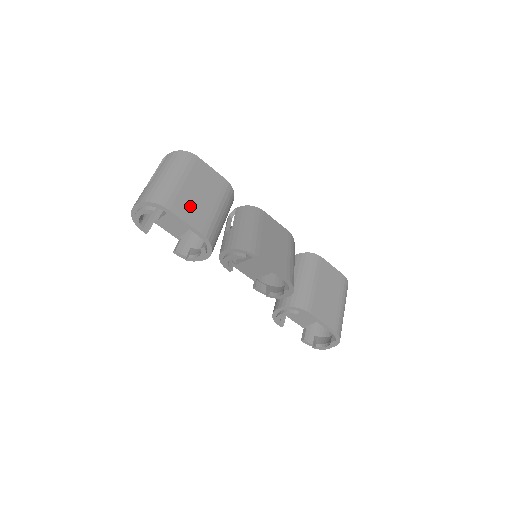
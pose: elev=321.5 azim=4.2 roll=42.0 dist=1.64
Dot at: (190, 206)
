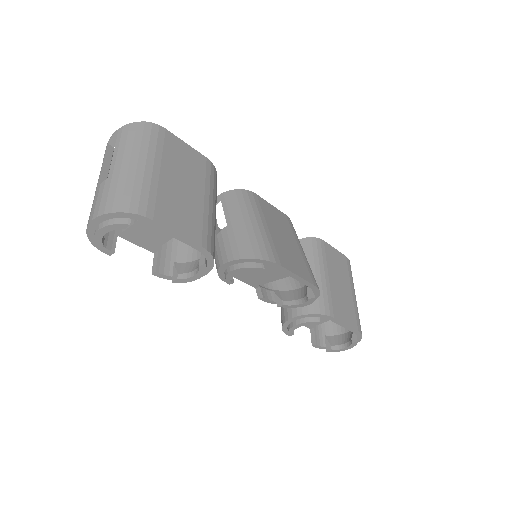
Dot at: (177, 207)
